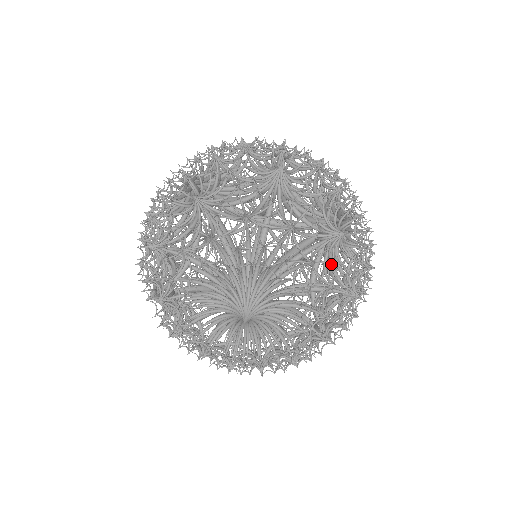
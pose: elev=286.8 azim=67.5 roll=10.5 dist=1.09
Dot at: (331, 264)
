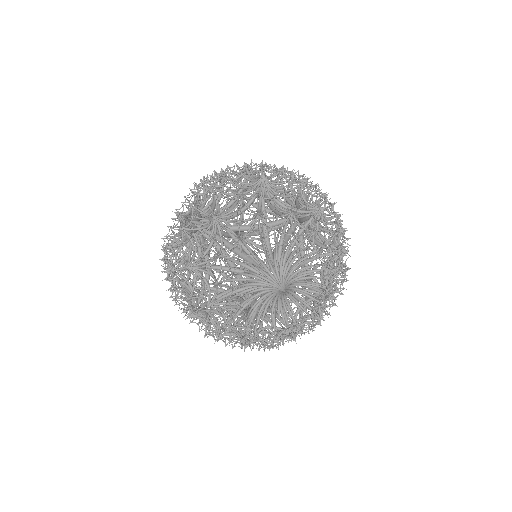
Dot at: occluded
